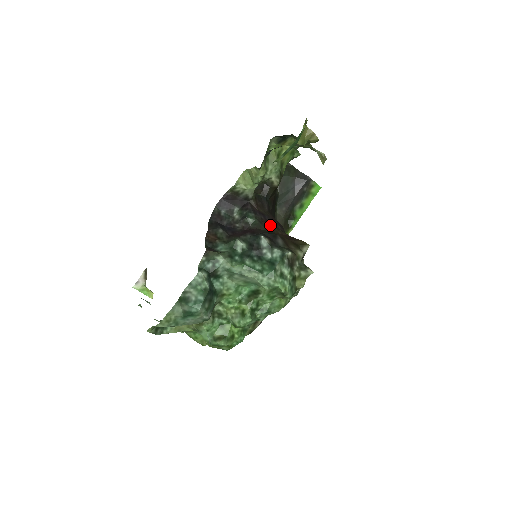
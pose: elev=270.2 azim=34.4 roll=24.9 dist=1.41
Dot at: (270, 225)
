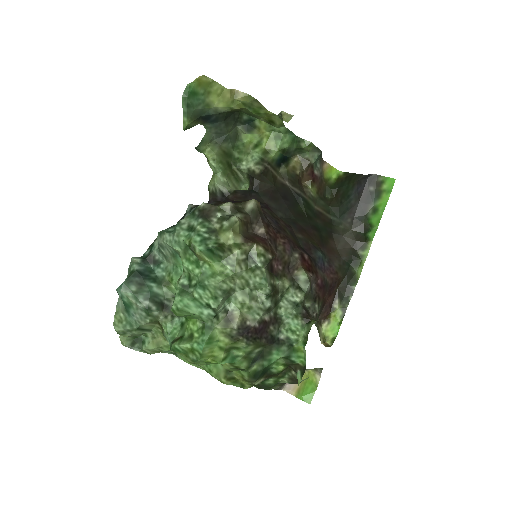
Dot at: occluded
